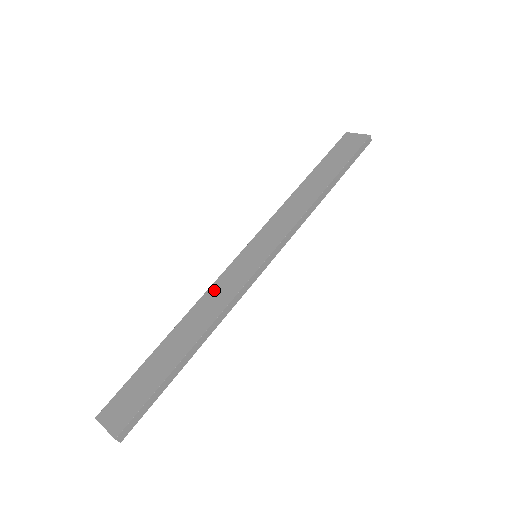
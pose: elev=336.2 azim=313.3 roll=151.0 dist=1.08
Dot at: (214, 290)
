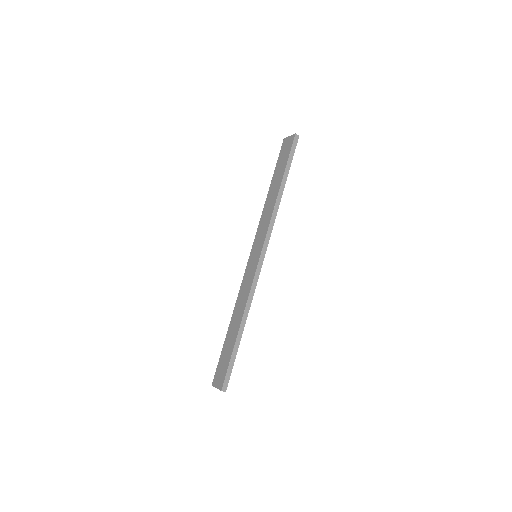
Dot at: (242, 288)
